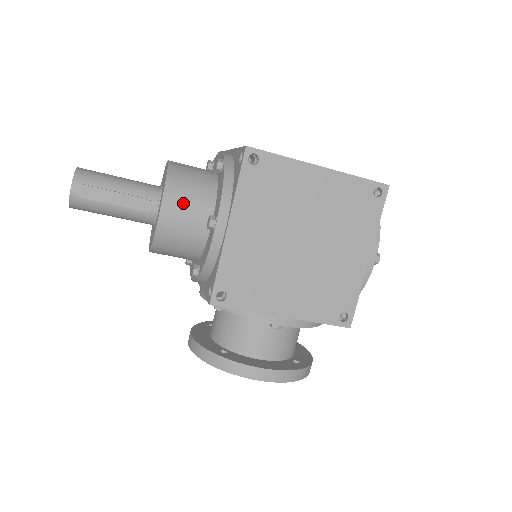
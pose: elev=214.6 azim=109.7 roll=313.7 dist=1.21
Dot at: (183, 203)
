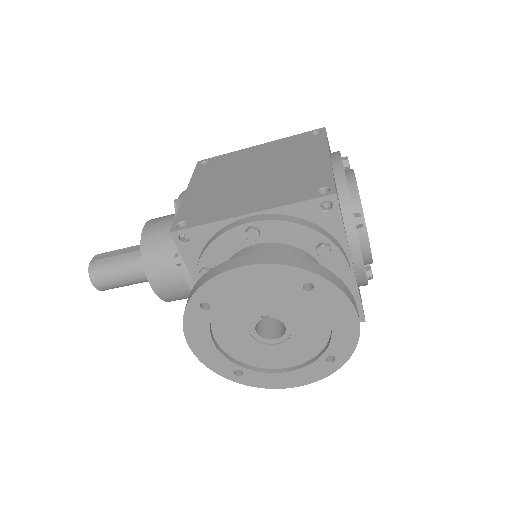
Dot at: (163, 218)
